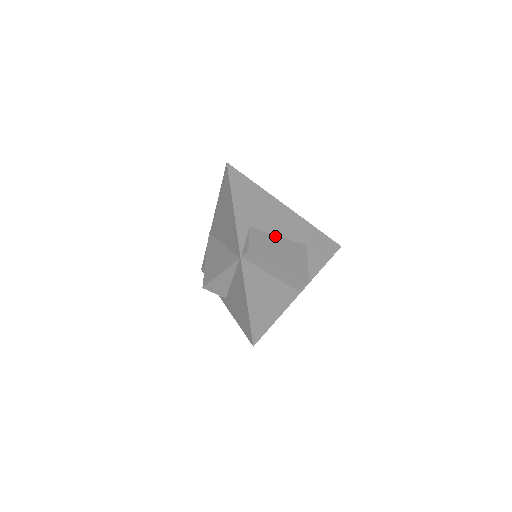
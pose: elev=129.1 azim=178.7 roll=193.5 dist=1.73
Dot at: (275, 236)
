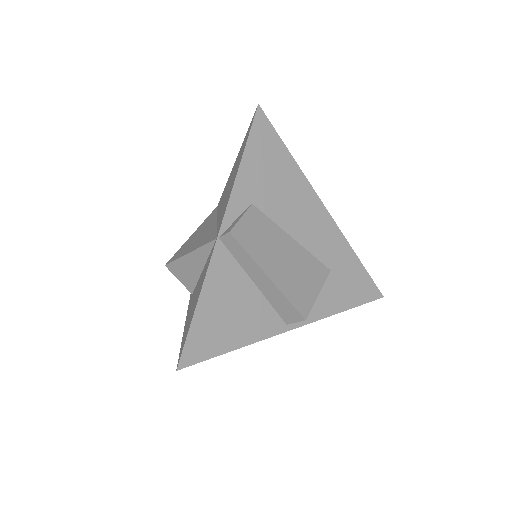
Dot at: (287, 235)
